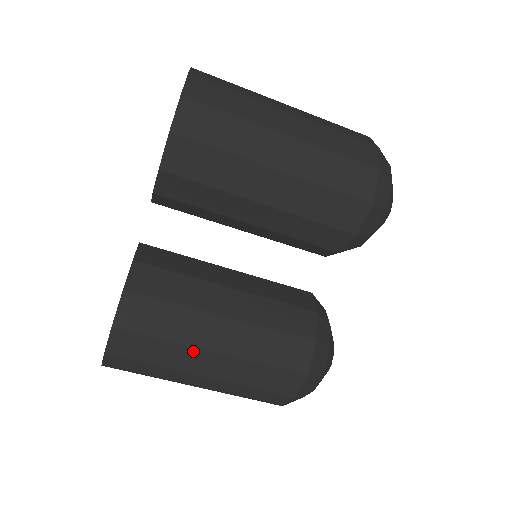
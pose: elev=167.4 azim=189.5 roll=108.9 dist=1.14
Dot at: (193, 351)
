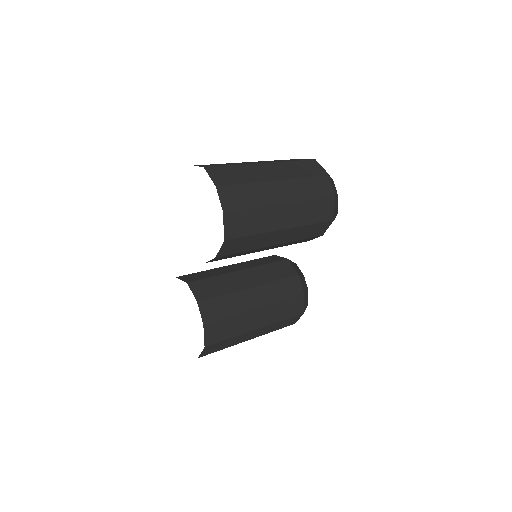
Dot at: (247, 334)
